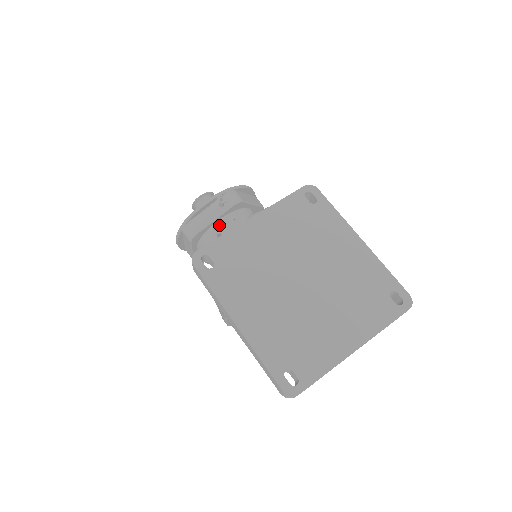
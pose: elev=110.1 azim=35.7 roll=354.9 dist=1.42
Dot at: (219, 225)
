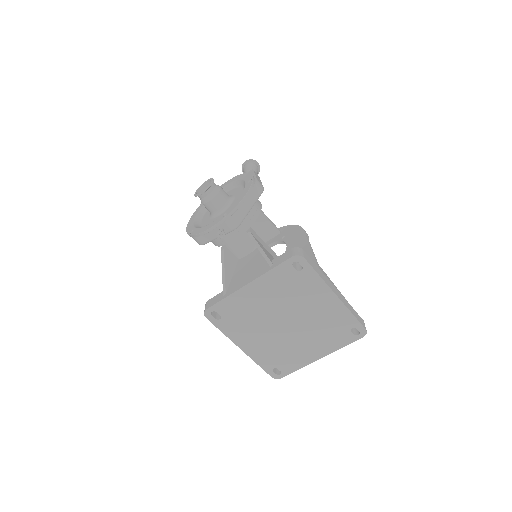
Dot at: (222, 238)
